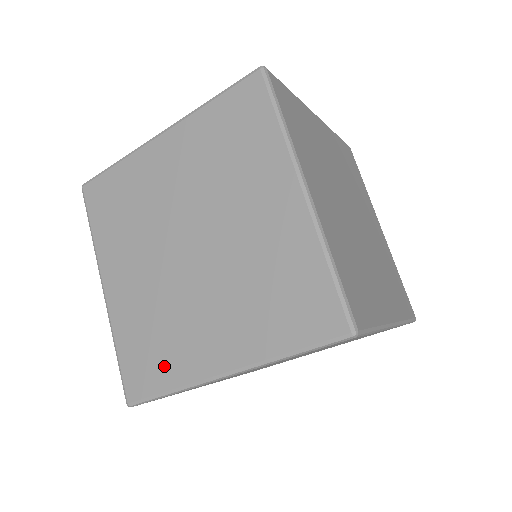
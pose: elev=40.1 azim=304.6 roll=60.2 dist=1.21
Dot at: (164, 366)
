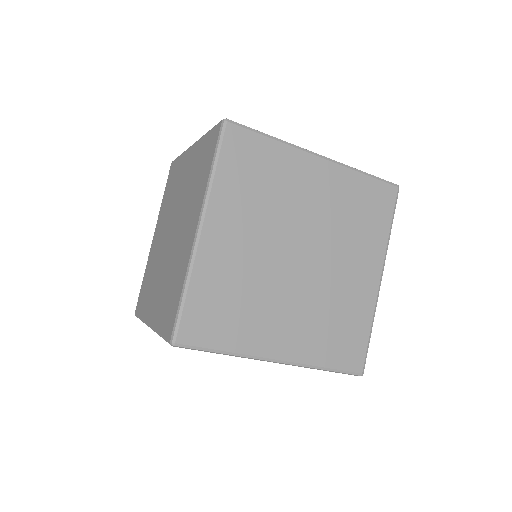
Dot at: (144, 302)
